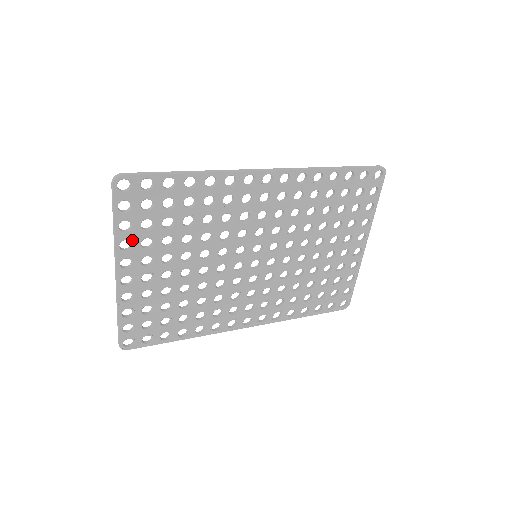
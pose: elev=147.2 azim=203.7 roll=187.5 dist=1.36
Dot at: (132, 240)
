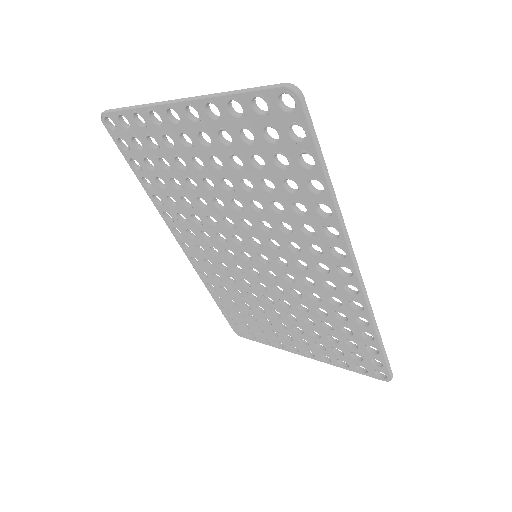
Dot at: (222, 119)
